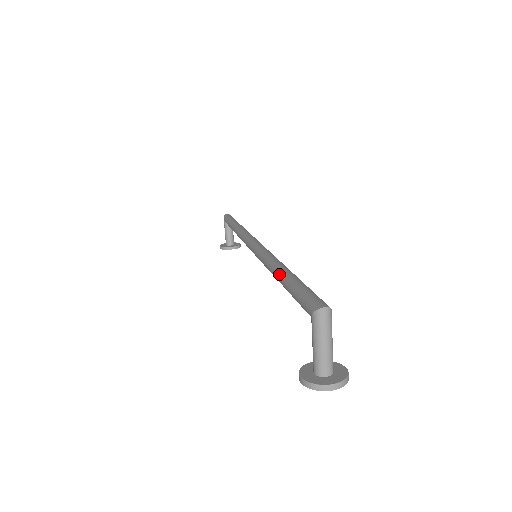
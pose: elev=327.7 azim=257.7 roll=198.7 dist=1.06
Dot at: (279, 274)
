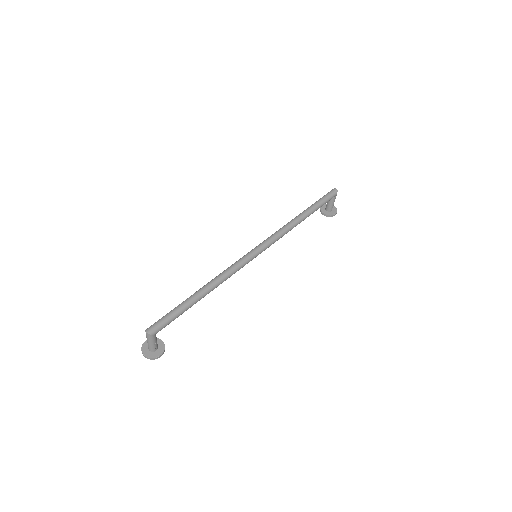
Dot at: (195, 292)
